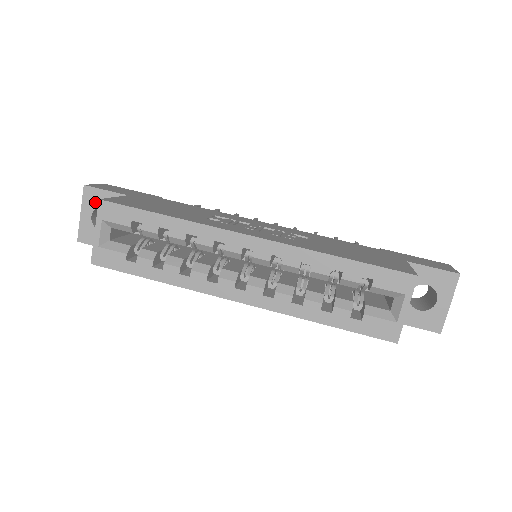
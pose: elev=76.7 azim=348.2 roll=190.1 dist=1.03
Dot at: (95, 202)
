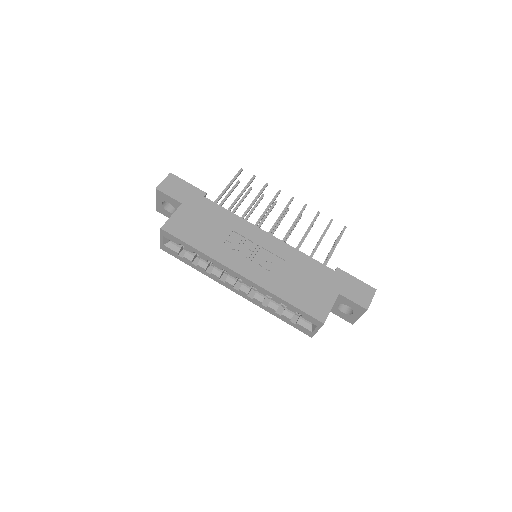
Dot at: (163, 198)
